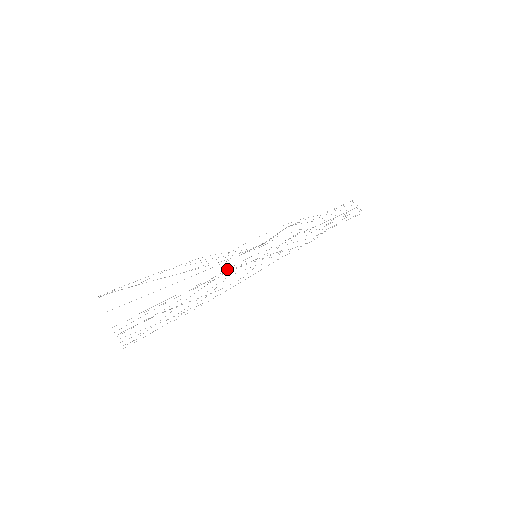
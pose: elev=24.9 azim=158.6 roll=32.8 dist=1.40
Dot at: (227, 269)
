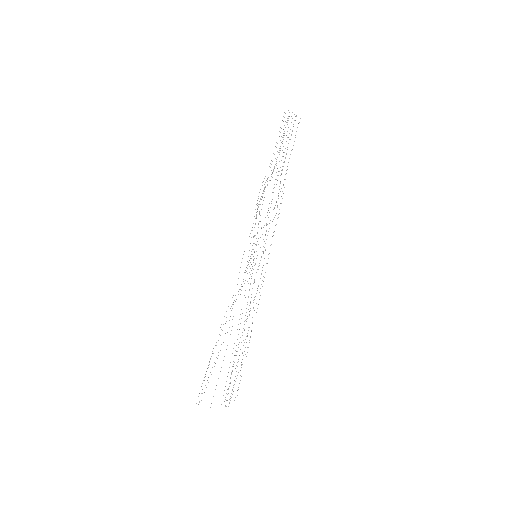
Dot at: occluded
